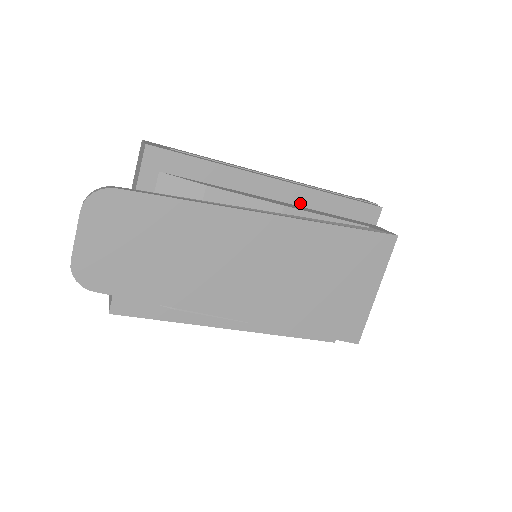
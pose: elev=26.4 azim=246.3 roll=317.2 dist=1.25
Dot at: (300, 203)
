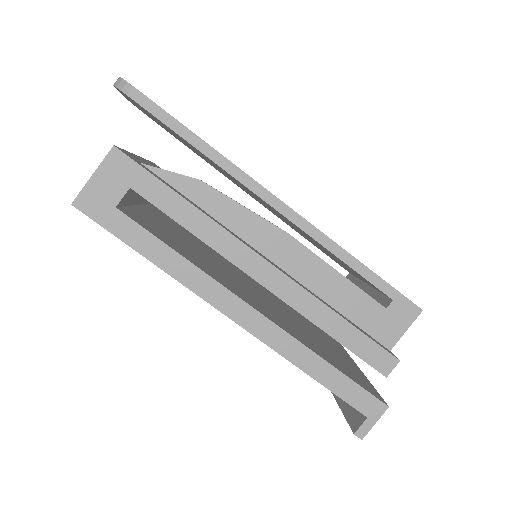
Dot at: occluded
